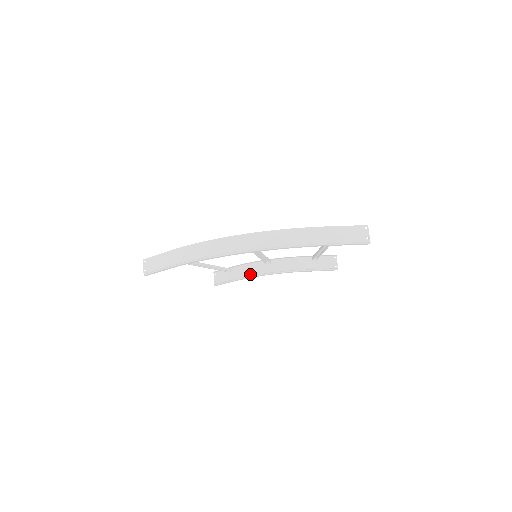
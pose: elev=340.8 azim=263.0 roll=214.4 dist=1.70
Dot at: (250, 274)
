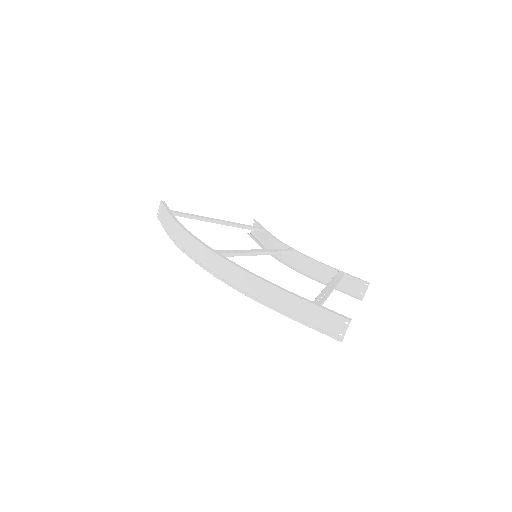
Dot at: occluded
